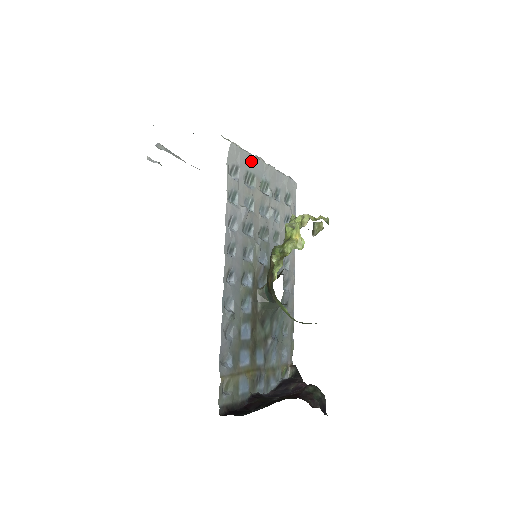
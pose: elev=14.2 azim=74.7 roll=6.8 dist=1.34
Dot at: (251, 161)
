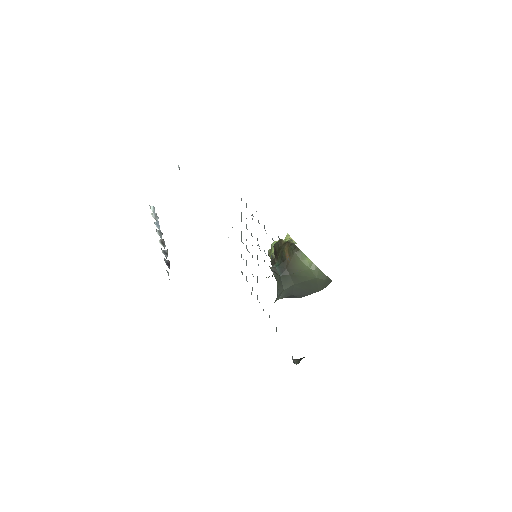
Dot at: occluded
